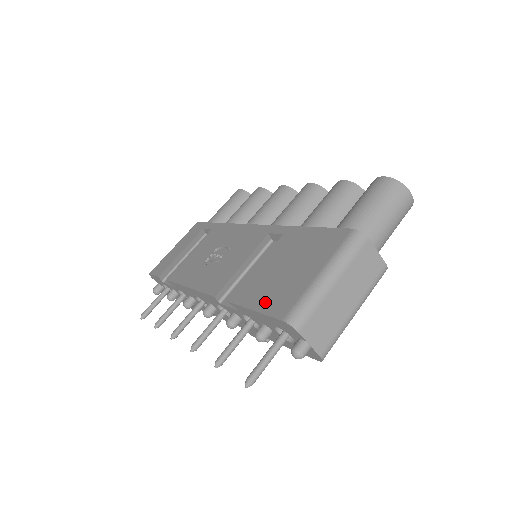
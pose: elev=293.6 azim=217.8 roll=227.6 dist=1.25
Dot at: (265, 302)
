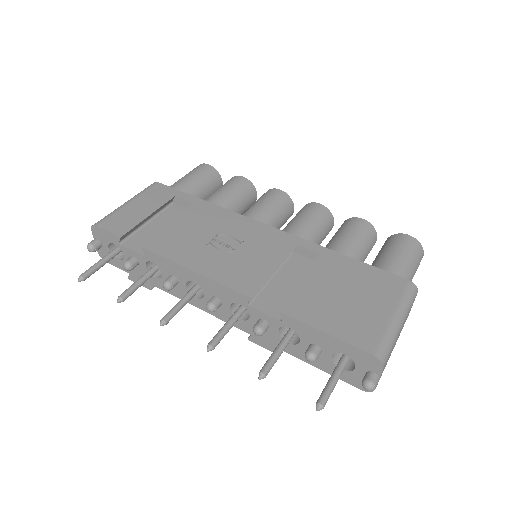
Dot at: (338, 327)
